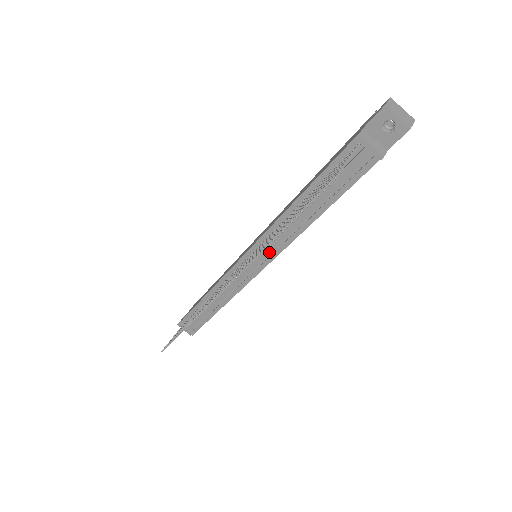
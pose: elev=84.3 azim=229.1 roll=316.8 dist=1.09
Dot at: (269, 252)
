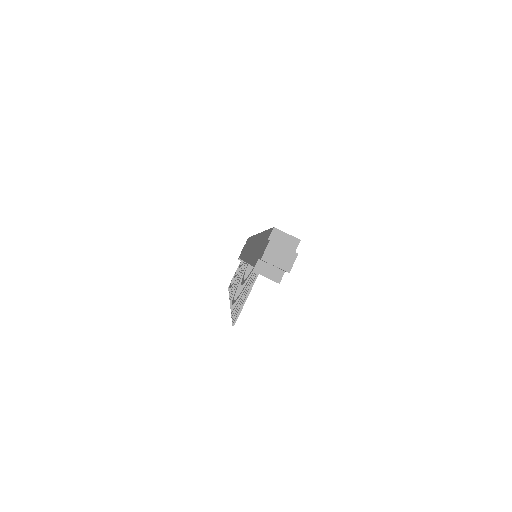
Dot at: occluded
